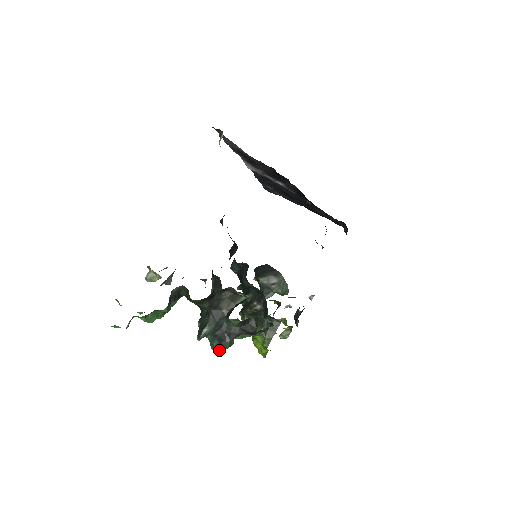
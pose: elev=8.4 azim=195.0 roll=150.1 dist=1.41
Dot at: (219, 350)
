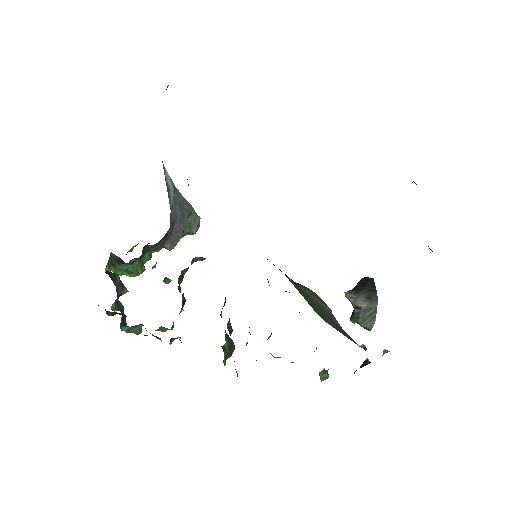
Dot at: occluded
